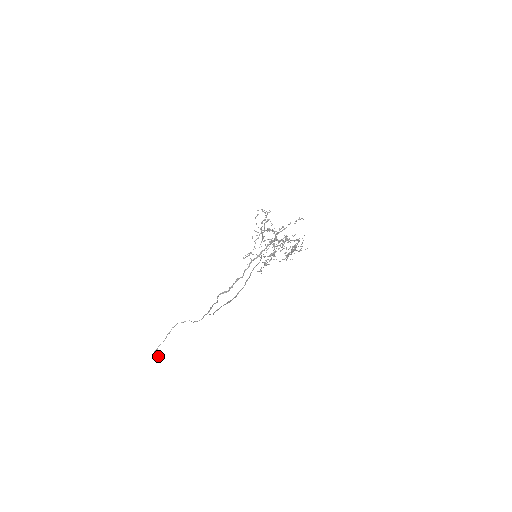
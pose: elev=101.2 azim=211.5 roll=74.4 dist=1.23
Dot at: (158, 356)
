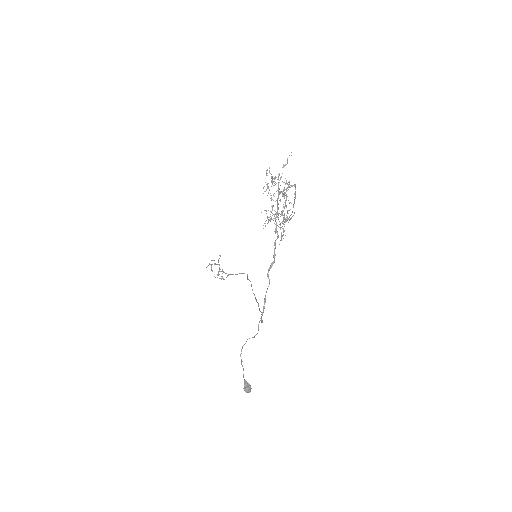
Dot at: (250, 386)
